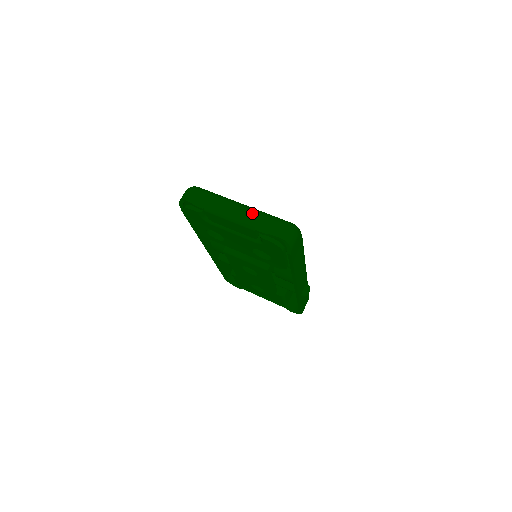
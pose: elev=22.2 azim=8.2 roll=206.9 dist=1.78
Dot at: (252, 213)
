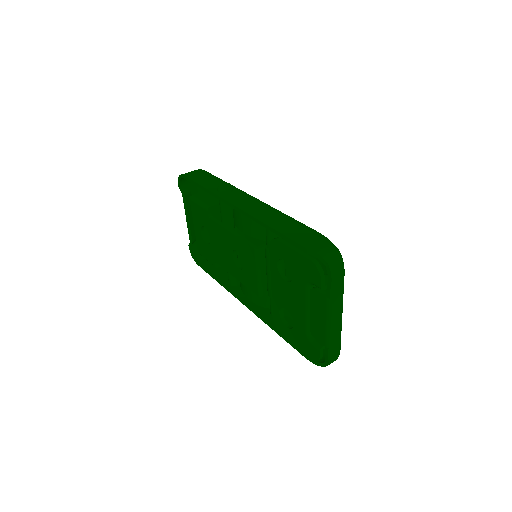
Dot at: (340, 333)
